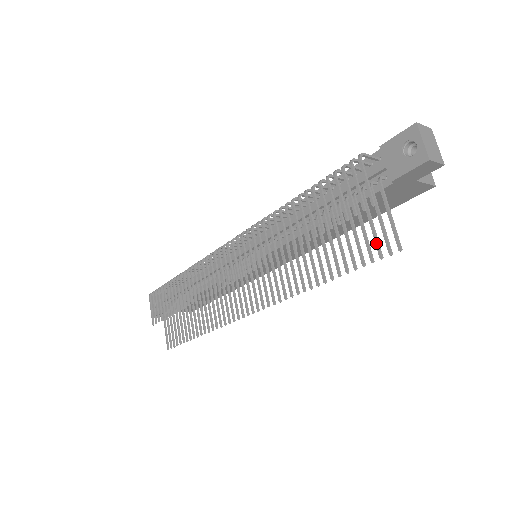
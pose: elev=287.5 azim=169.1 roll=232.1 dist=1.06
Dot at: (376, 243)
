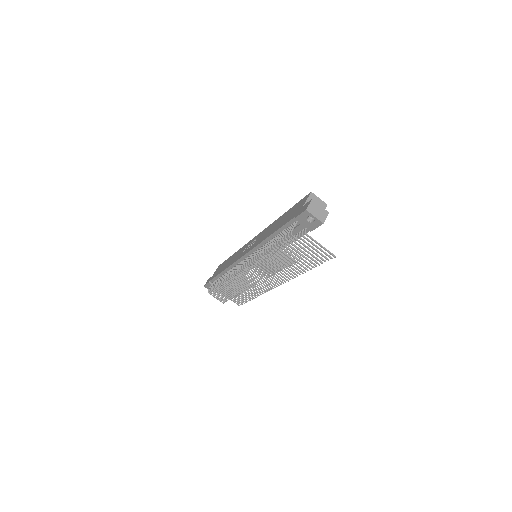
Dot at: (322, 256)
